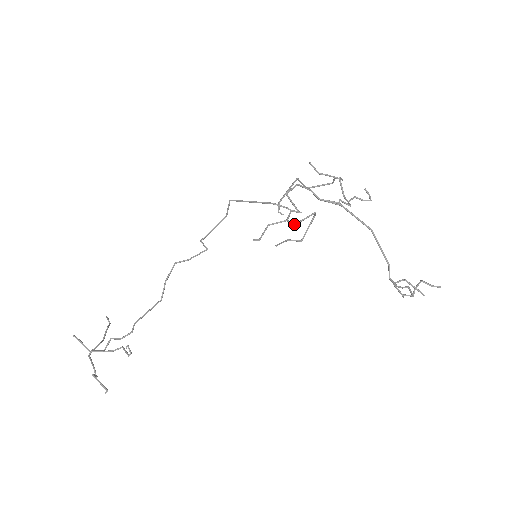
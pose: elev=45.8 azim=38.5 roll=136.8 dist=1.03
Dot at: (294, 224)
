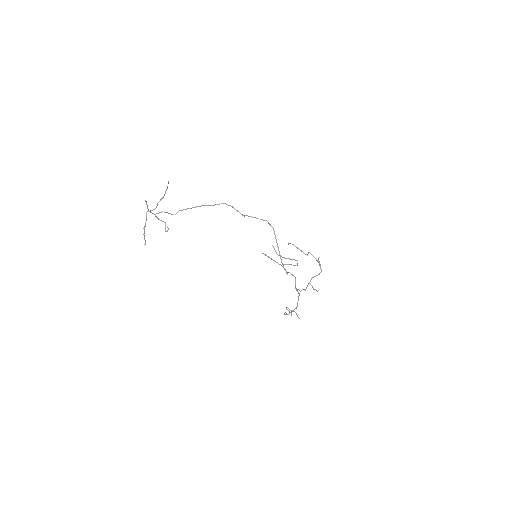
Dot at: occluded
